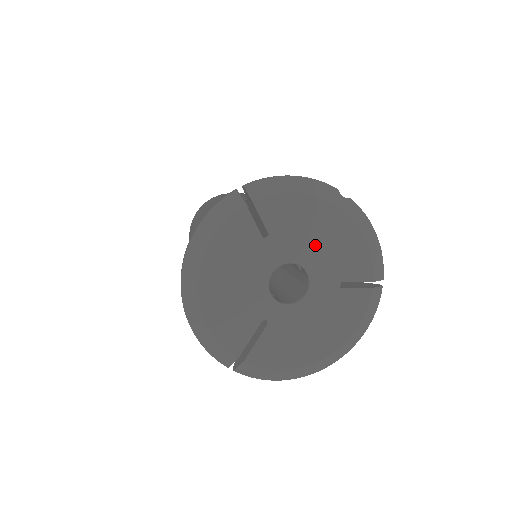
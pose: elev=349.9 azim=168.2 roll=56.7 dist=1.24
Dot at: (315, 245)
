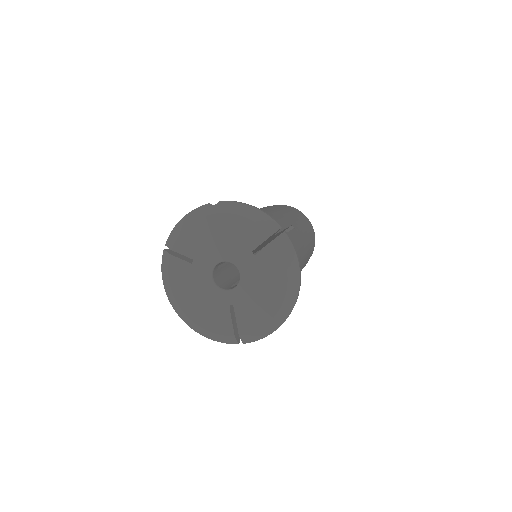
Dot at: (220, 244)
